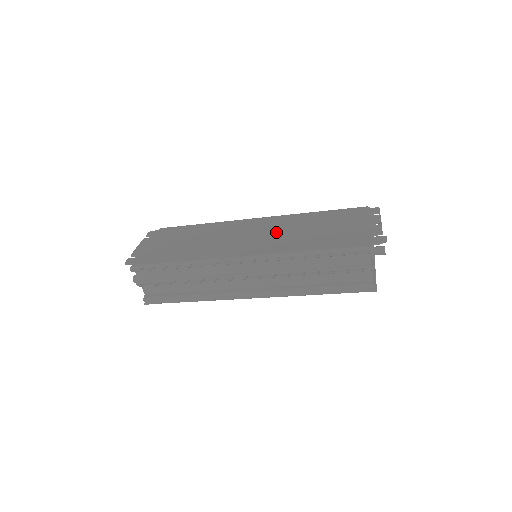
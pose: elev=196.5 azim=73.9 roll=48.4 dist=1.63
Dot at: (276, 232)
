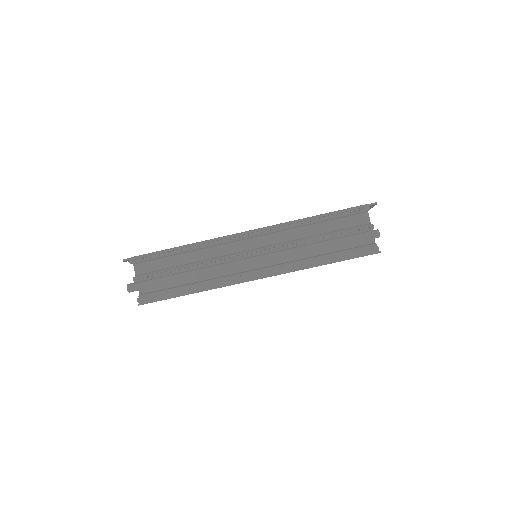
Dot at: occluded
